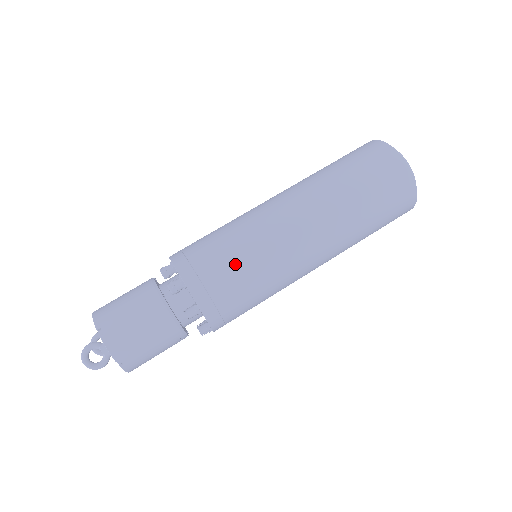
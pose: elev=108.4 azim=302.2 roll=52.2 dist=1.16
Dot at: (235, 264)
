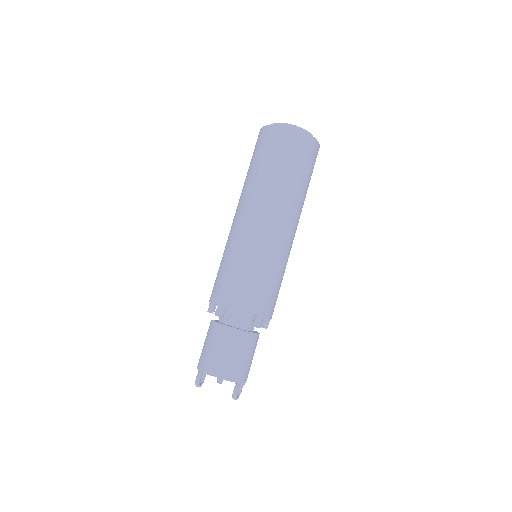
Dot at: (279, 283)
